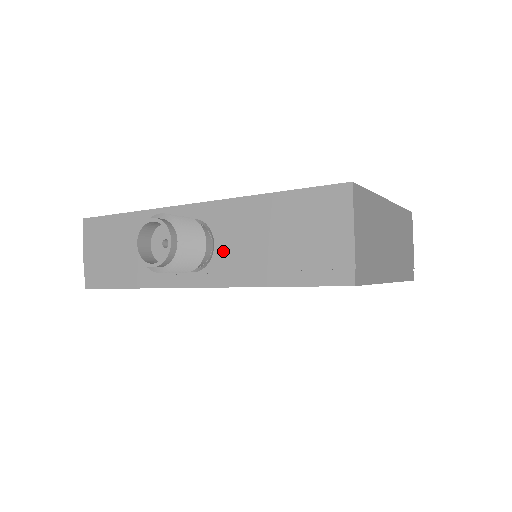
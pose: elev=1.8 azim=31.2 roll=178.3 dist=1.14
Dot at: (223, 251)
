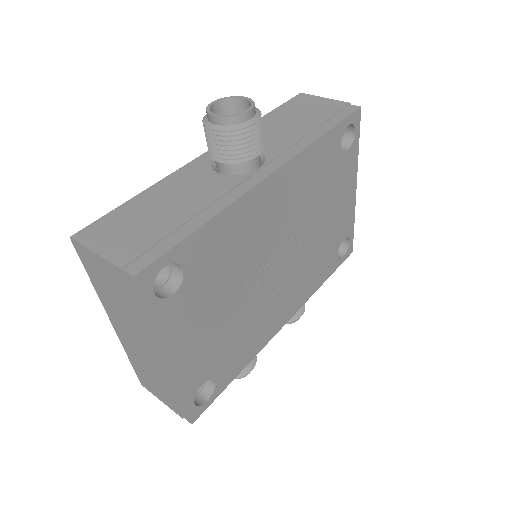
Dot at: (267, 146)
